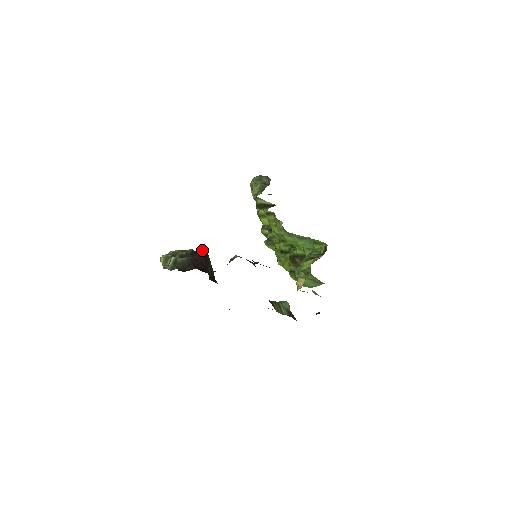
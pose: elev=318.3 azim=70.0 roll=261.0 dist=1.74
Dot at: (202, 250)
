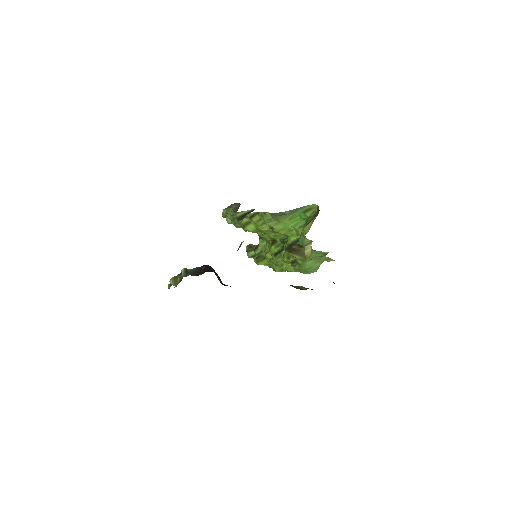
Dot at: occluded
